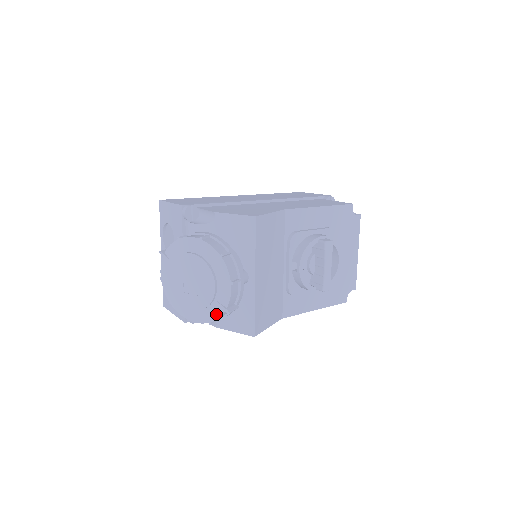
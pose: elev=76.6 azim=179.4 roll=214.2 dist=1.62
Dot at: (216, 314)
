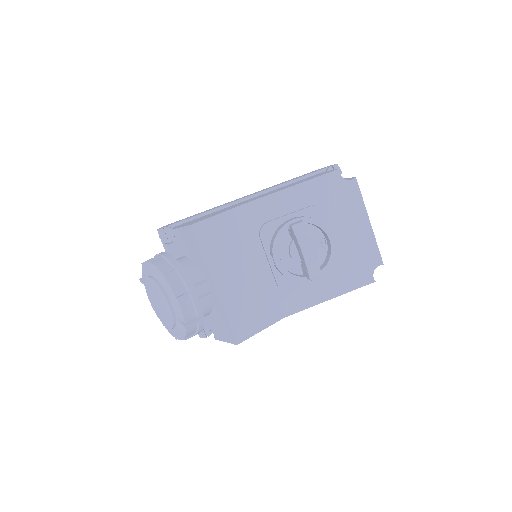
Dot at: (183, 330)
